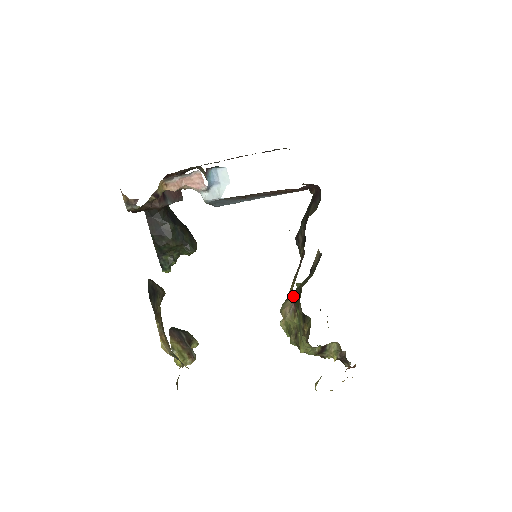
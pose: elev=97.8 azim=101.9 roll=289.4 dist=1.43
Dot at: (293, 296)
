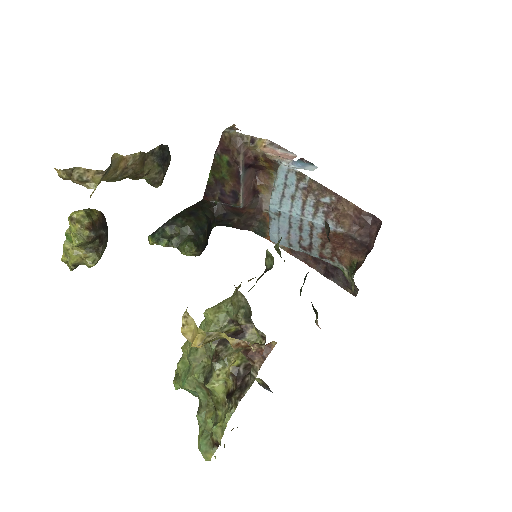
Dot at: occluded
